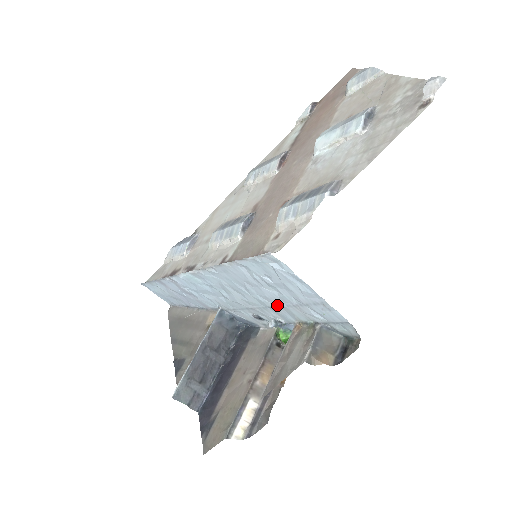
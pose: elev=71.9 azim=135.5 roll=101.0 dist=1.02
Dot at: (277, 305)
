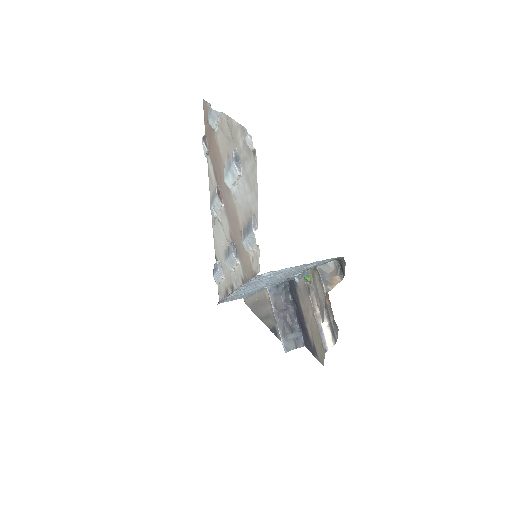
Dot at: (289, 274)
